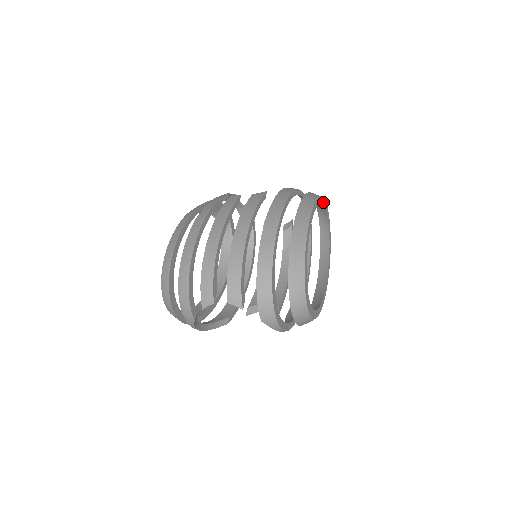
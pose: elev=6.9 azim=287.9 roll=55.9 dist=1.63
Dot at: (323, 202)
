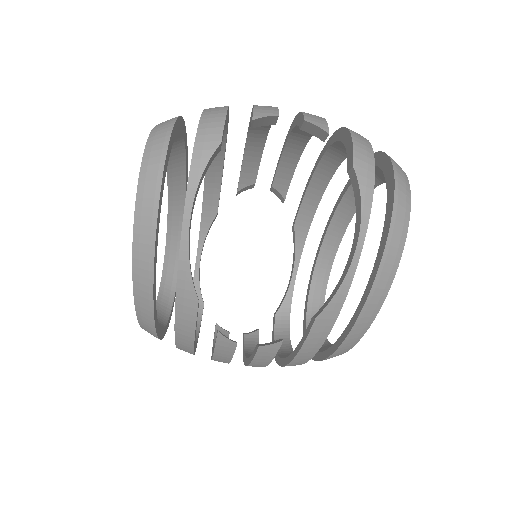
Dot at: (329, 270)
